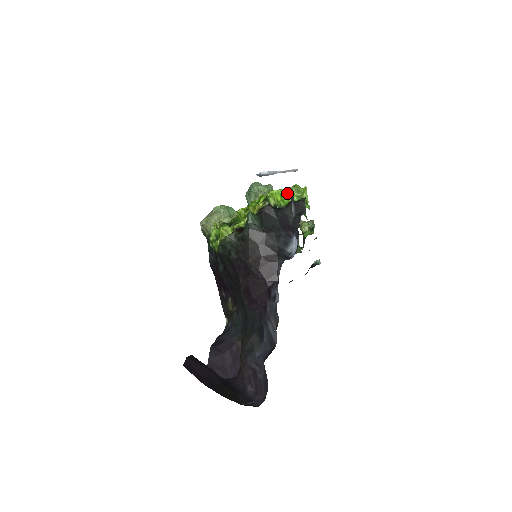
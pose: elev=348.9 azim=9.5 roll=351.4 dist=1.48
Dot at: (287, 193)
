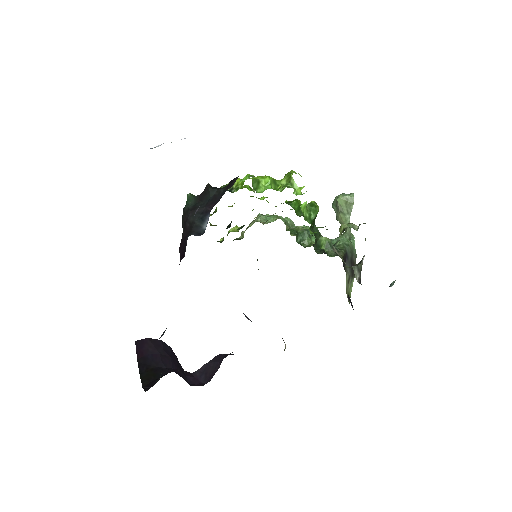
Dot at: (258, 177)
